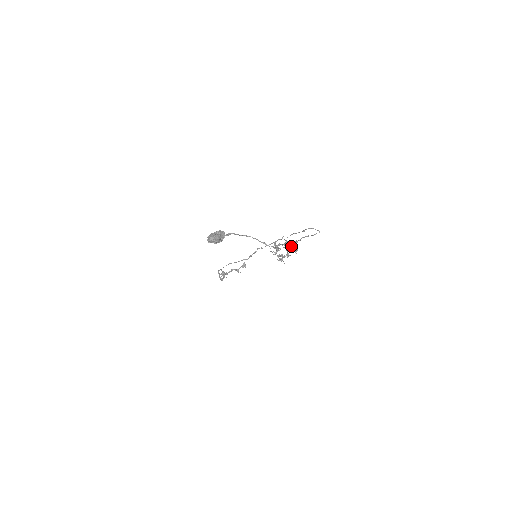
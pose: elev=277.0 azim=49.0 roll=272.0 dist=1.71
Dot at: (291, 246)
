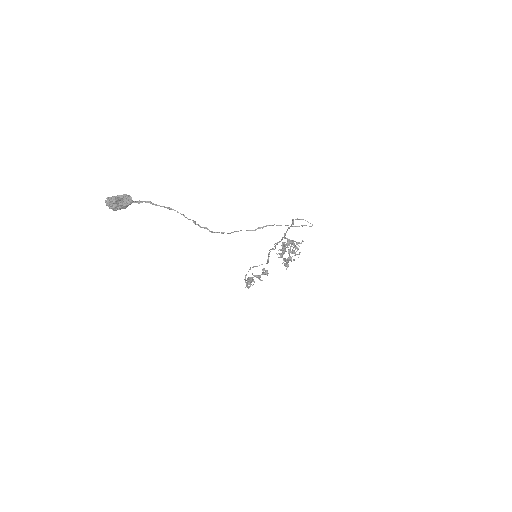
Dot at: occluded
